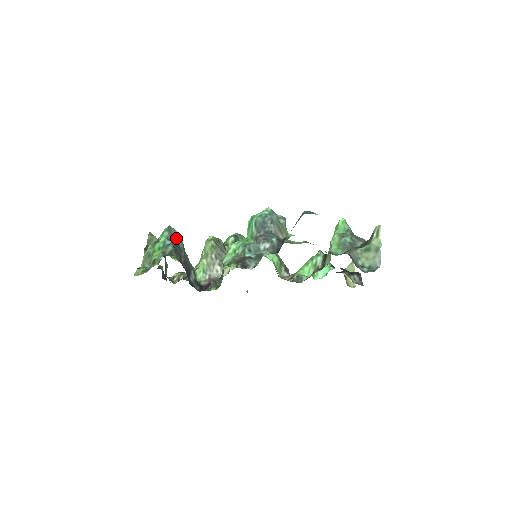
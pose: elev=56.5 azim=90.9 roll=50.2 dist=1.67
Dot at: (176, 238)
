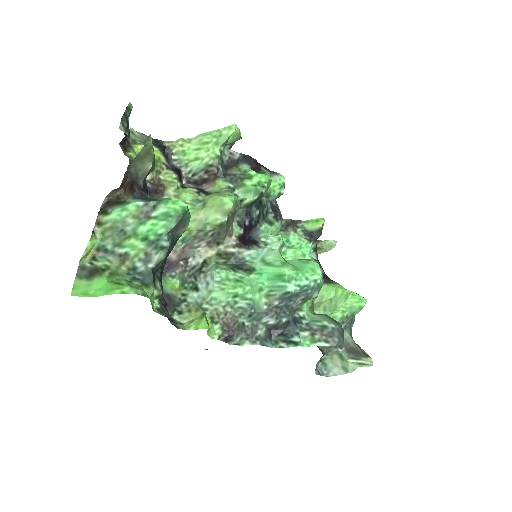
Dot at: (181, 228)
